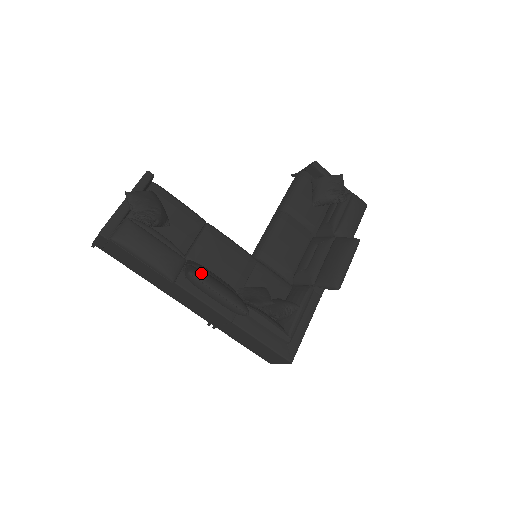
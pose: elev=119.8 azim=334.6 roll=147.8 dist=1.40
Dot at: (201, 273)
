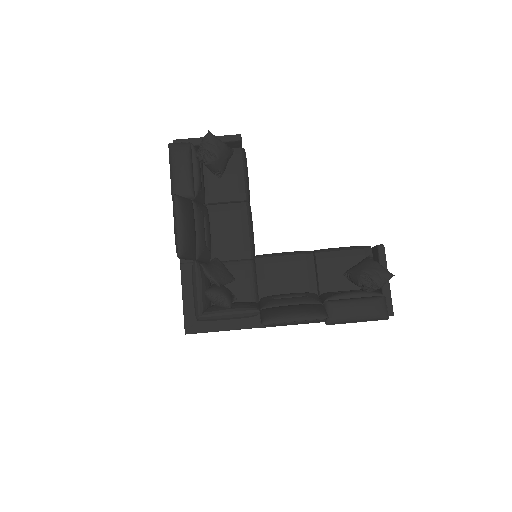
Dot at: (182, 204)
